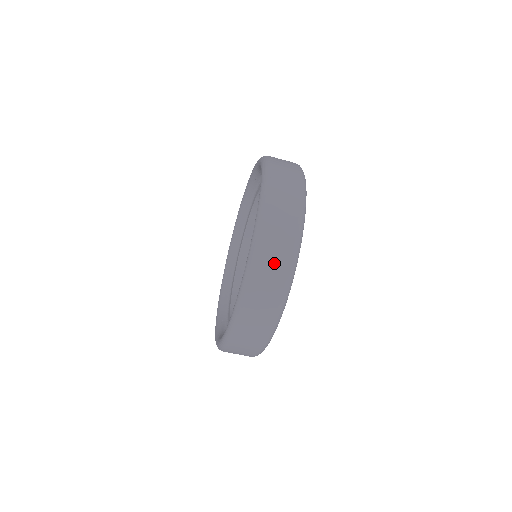
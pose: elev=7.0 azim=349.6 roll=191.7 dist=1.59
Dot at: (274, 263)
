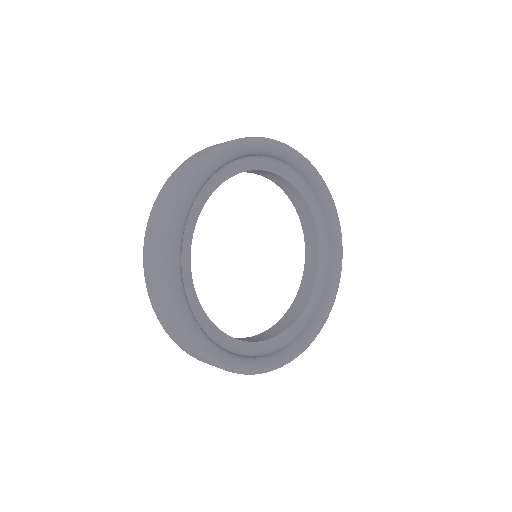
Dot at: (159, 218)
